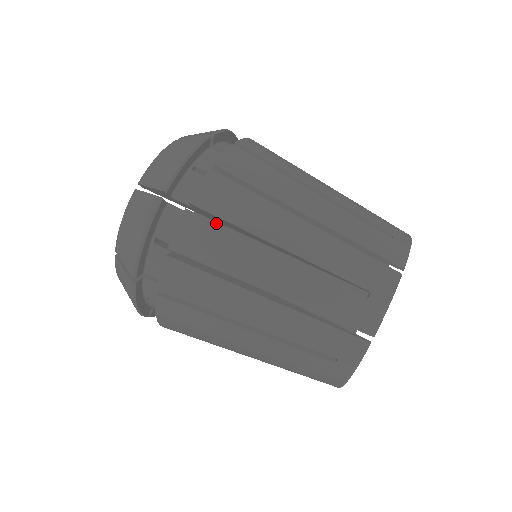
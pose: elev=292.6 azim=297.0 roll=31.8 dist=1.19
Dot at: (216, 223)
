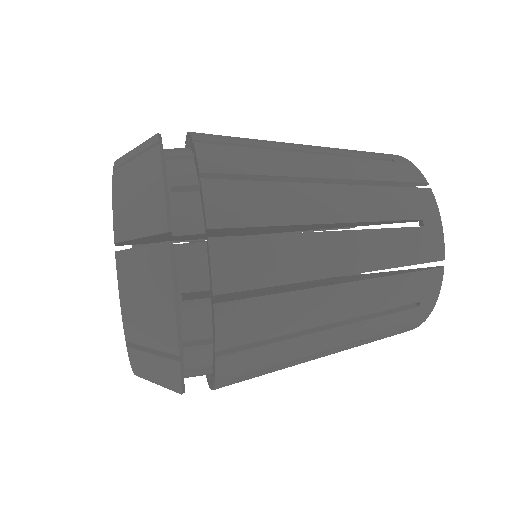
Dot at: occluded
